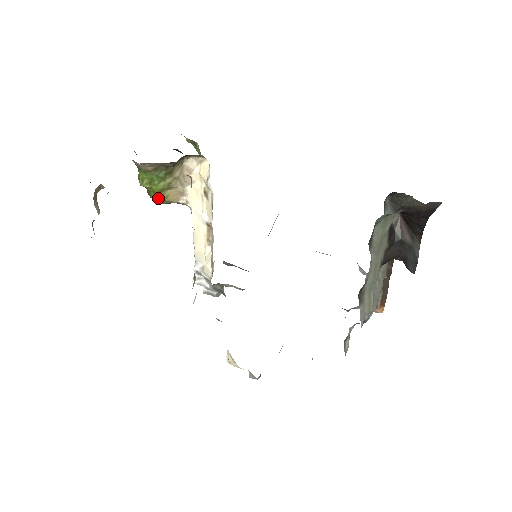
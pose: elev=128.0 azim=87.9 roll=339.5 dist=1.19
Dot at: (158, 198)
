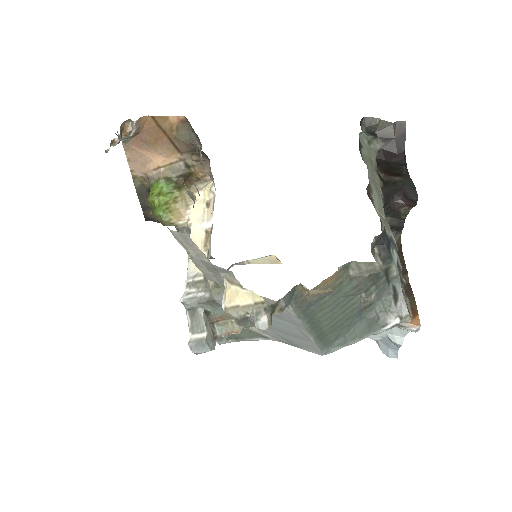
Dot at: (162, 211)
